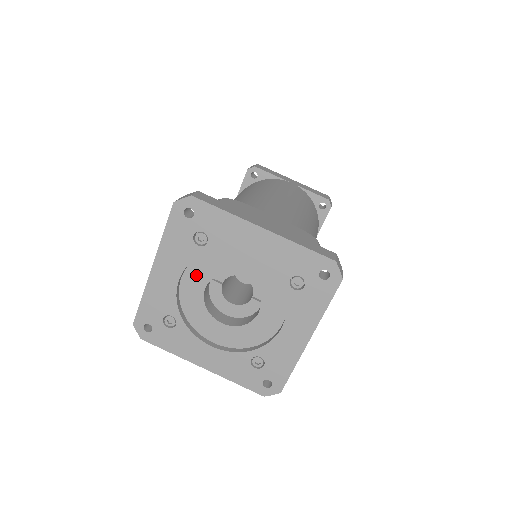
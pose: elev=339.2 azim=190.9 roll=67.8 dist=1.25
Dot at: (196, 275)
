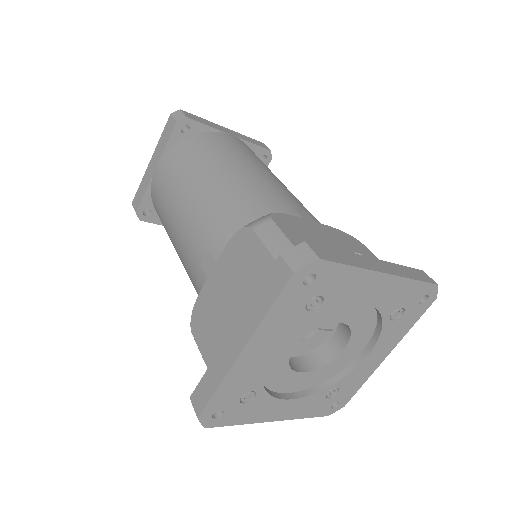
Dot at: (288, 339)
